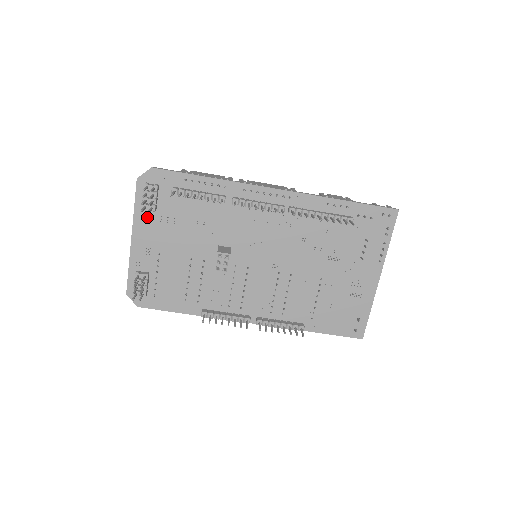
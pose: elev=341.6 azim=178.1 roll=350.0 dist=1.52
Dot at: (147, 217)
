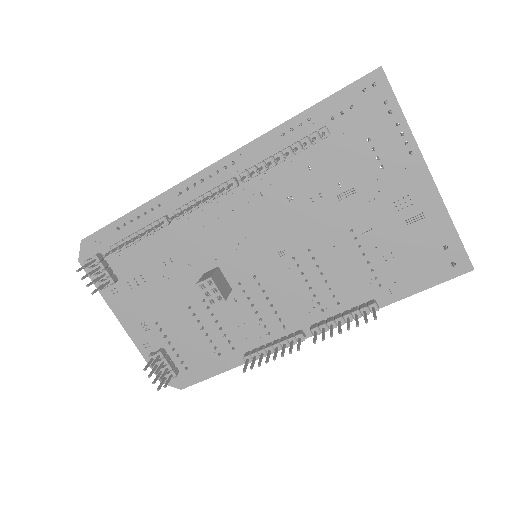
Dot at: (117, 293)
